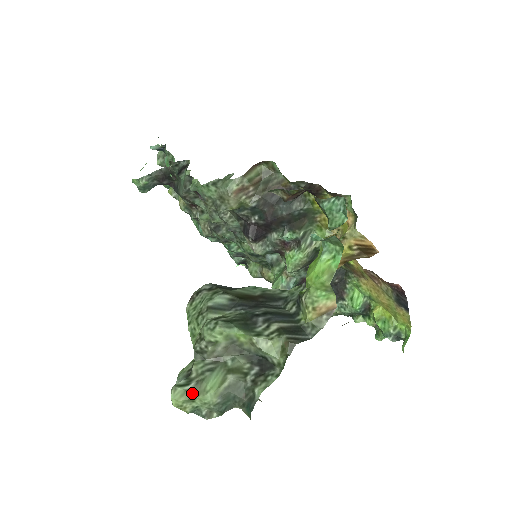
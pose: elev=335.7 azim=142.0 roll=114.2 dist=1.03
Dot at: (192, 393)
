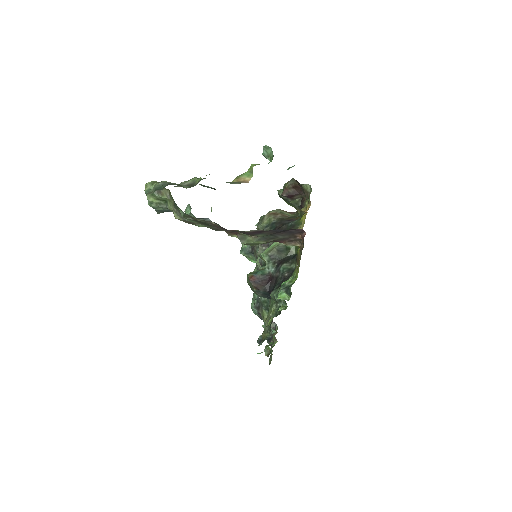
Dot at: (156, 182)
